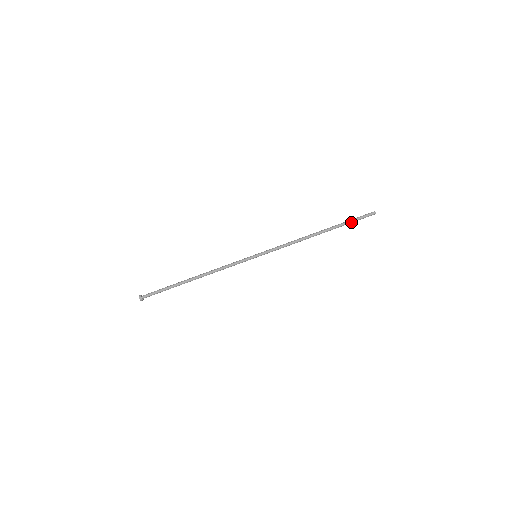
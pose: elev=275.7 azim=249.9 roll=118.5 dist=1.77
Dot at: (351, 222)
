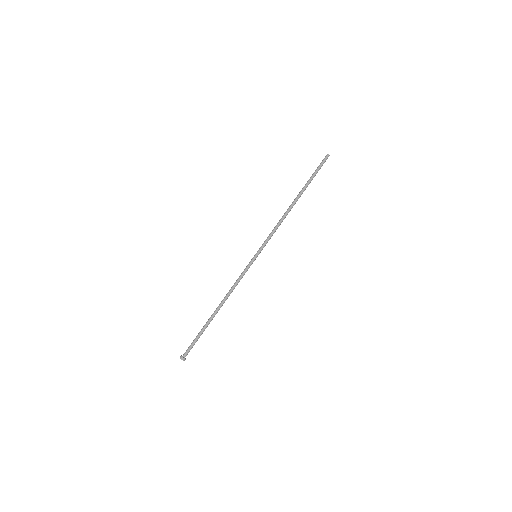
Dot at: occluded
